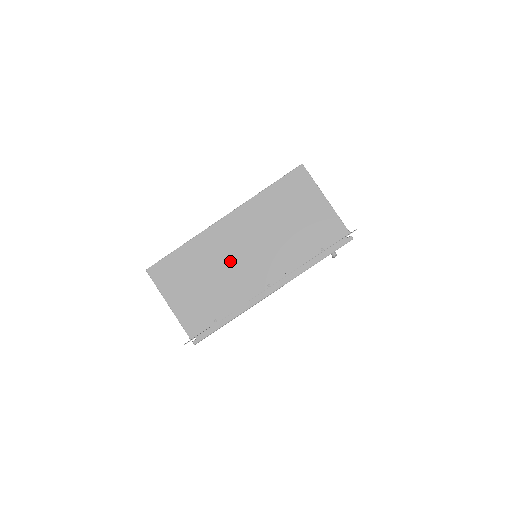
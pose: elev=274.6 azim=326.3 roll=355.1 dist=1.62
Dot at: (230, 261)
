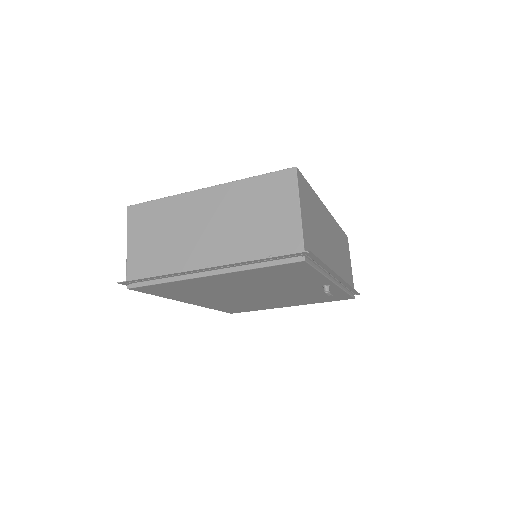
Dot at: (190, 229)
